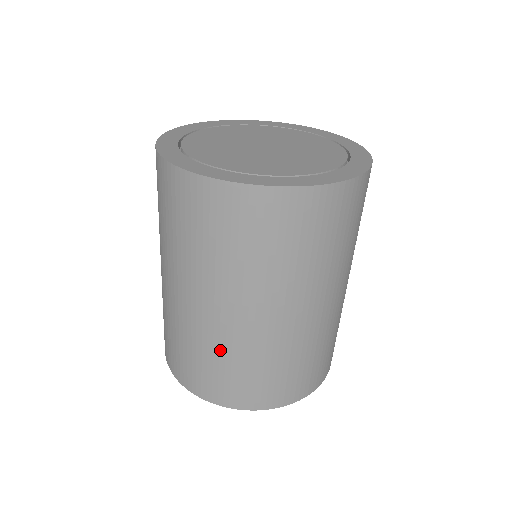
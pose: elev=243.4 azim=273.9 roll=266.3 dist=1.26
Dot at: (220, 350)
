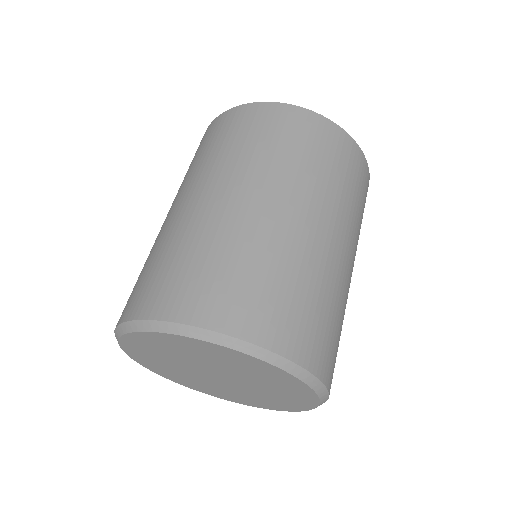
Dot at: (237, 244)
